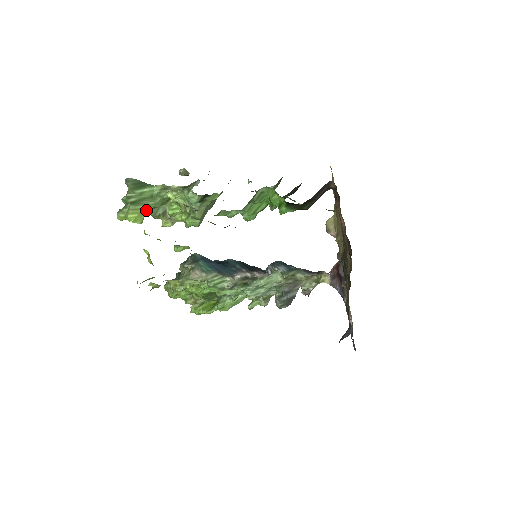
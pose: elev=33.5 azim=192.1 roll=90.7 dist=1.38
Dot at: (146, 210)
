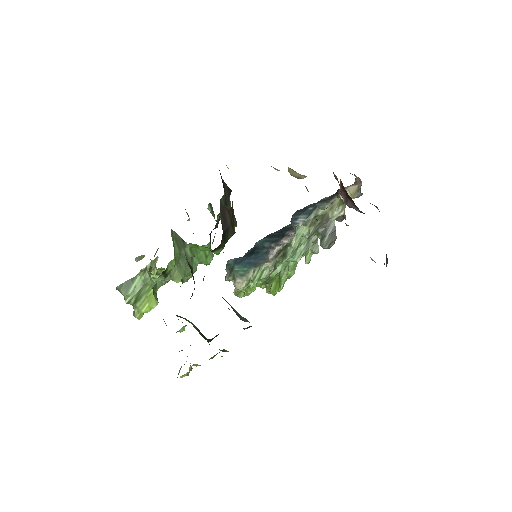
Dot at: (150, 294)
